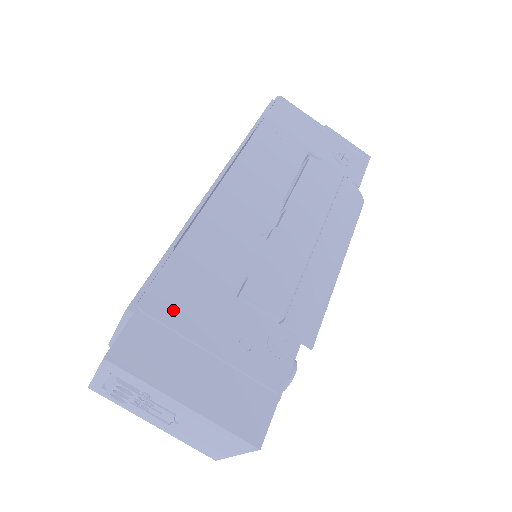
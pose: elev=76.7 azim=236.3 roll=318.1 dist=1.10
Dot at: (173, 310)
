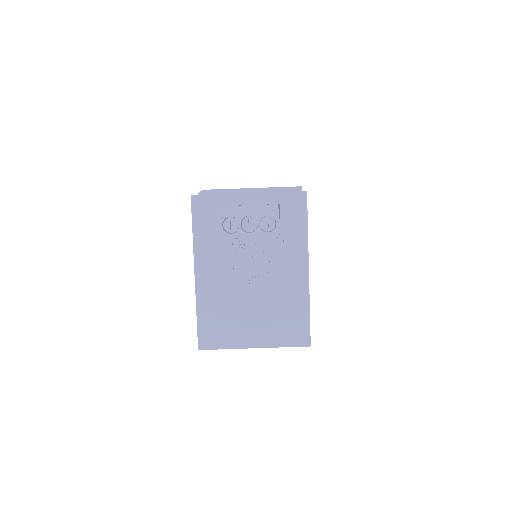
Dot at: occluded
